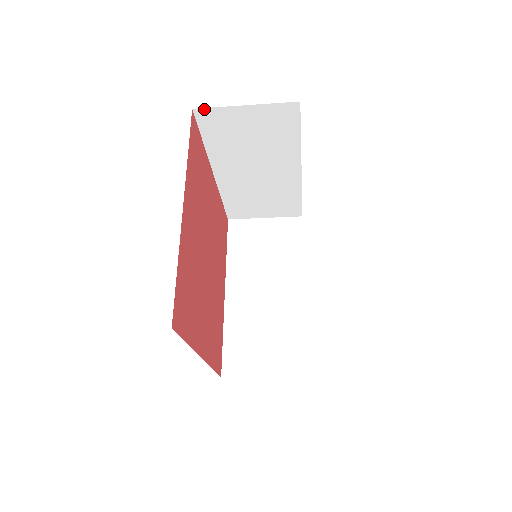
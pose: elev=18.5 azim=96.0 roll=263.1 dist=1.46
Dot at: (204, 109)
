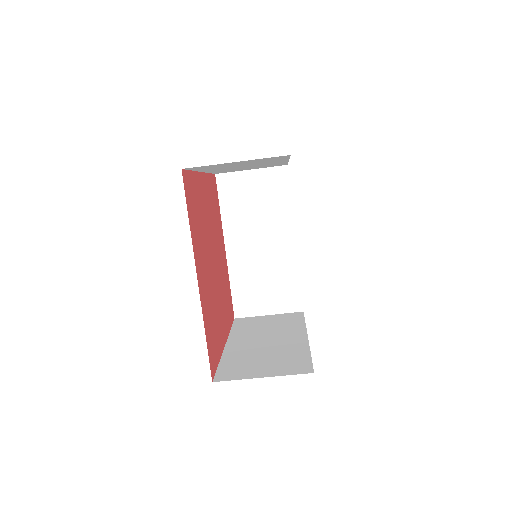
Dot at: (223, 174)
